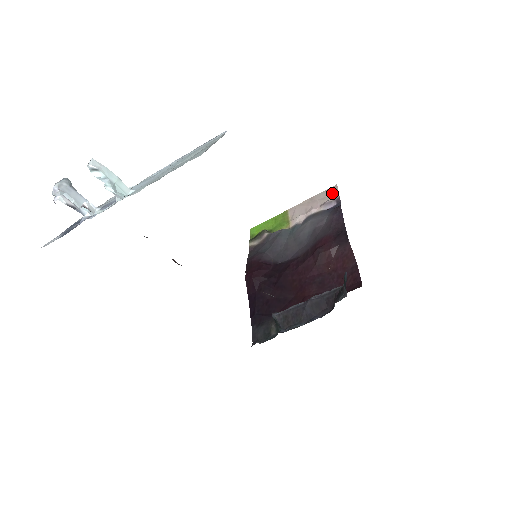
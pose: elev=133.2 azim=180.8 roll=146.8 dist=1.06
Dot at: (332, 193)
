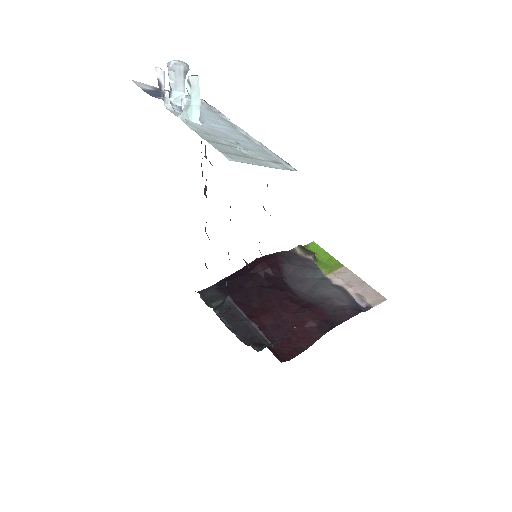
Dot at: (376, 299)
